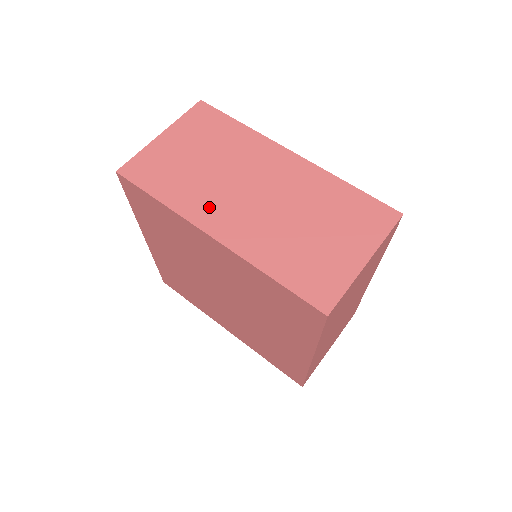
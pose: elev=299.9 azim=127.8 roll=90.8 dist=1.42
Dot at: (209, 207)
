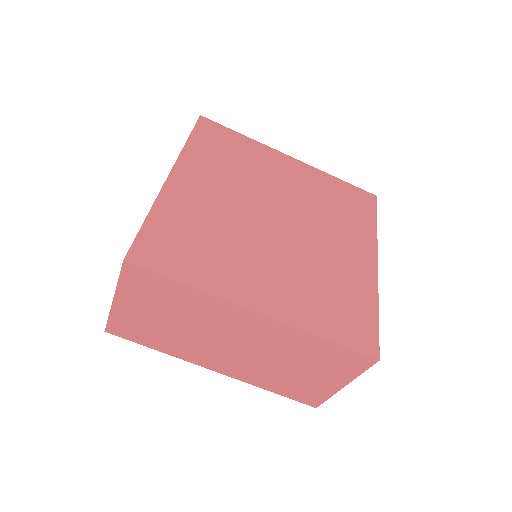
Dot at: (201, 355)
